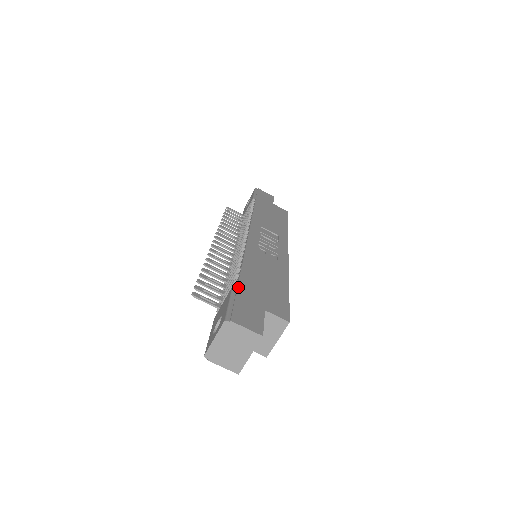
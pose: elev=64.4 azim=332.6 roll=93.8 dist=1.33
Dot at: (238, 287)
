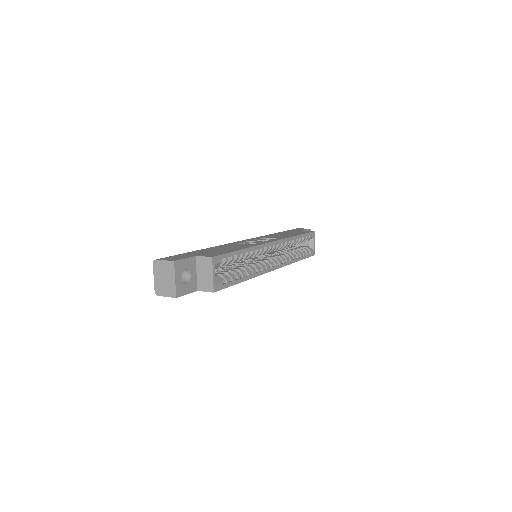
Dot at: (186, 253)
